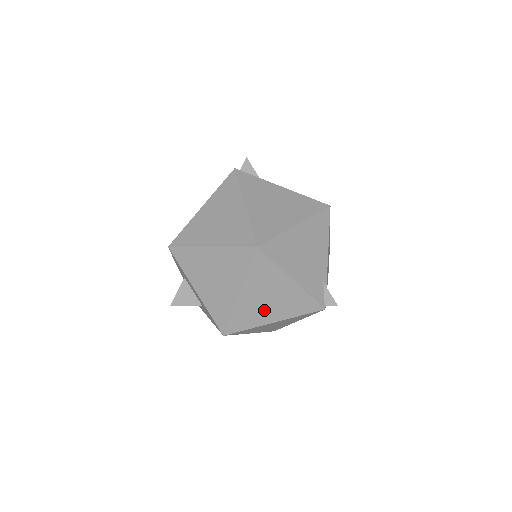
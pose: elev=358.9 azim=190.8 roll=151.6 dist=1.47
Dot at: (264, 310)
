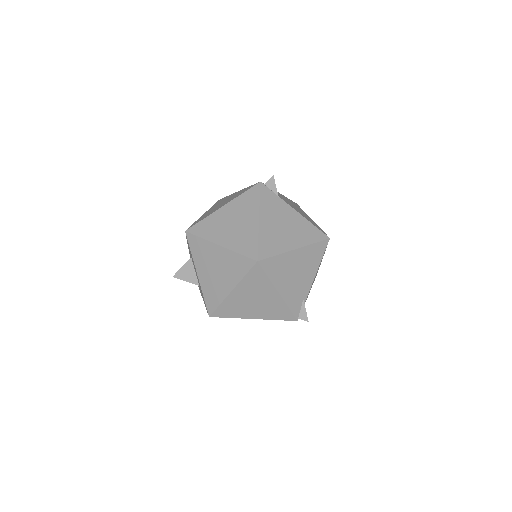
Dot at: (248, 308)
